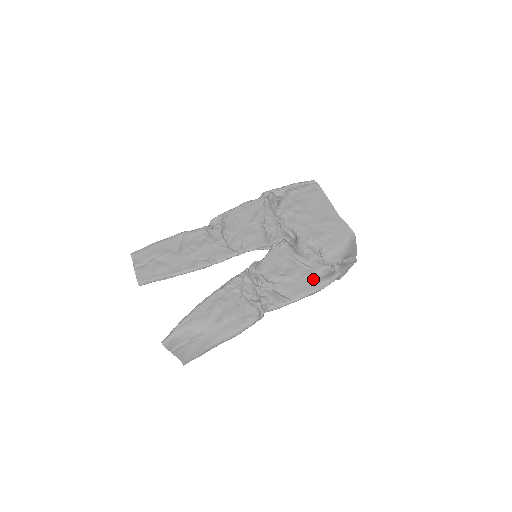
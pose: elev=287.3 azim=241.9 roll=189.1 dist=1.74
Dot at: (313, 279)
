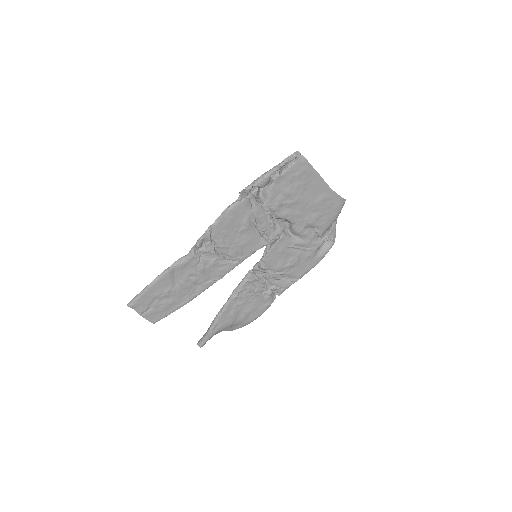
Dot at: (314, 257)
